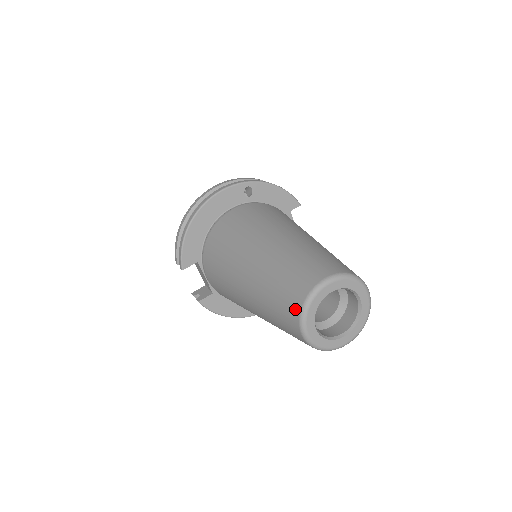
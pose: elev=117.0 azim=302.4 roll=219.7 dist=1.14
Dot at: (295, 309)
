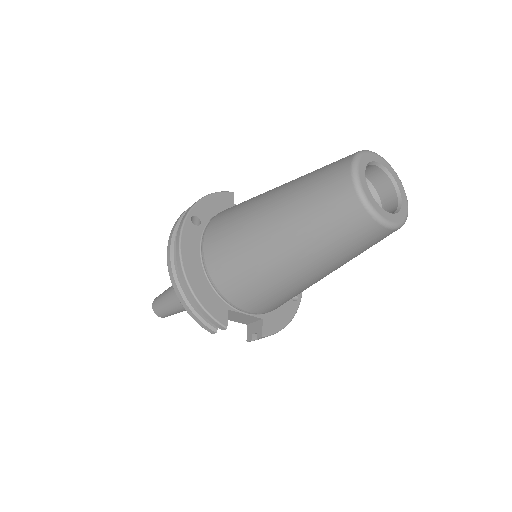
Dot at: (361, 216)
